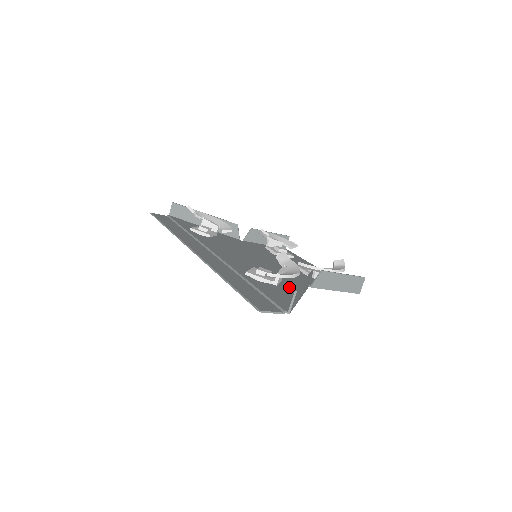
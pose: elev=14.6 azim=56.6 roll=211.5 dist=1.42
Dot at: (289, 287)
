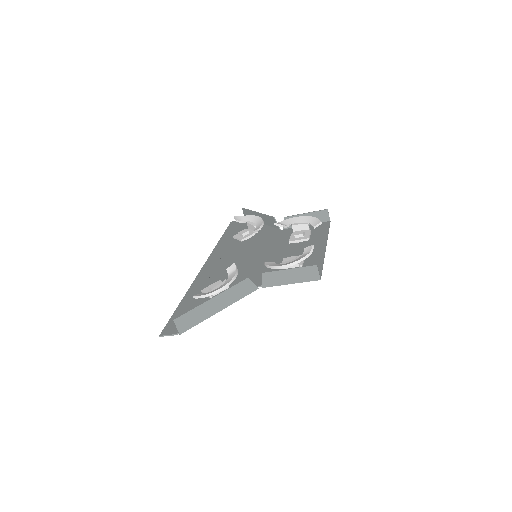
Dot at: occluded
